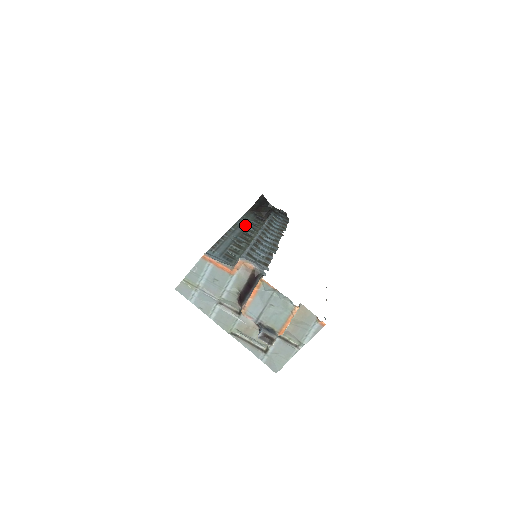
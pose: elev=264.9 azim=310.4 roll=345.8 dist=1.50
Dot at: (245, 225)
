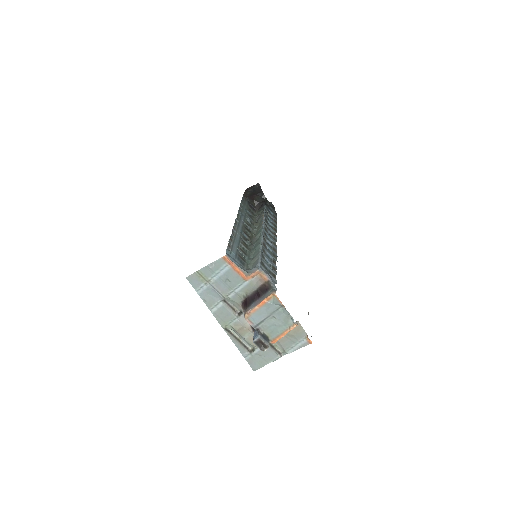
Dot at: (244, 216)
